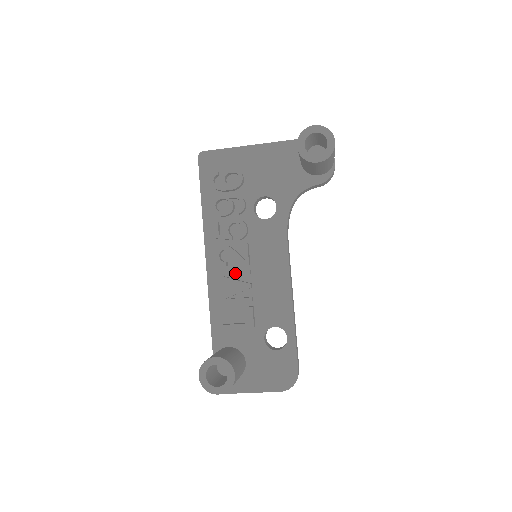
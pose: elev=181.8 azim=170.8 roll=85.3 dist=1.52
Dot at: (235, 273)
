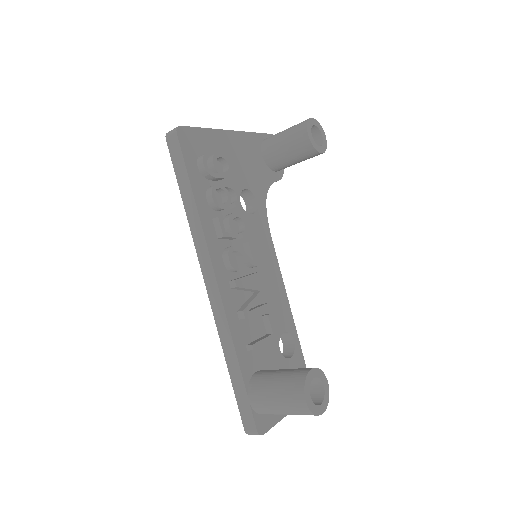
Dot at: (249, 278)
